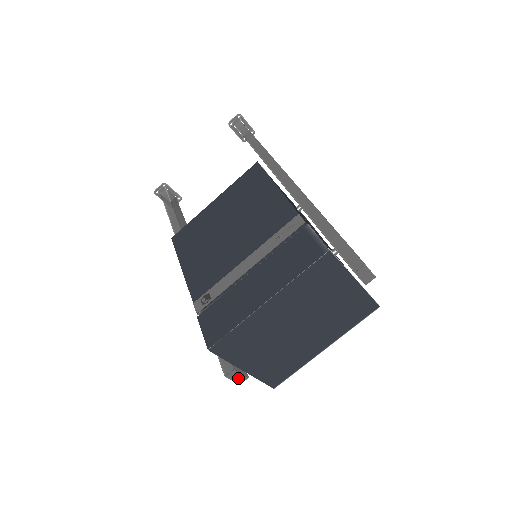
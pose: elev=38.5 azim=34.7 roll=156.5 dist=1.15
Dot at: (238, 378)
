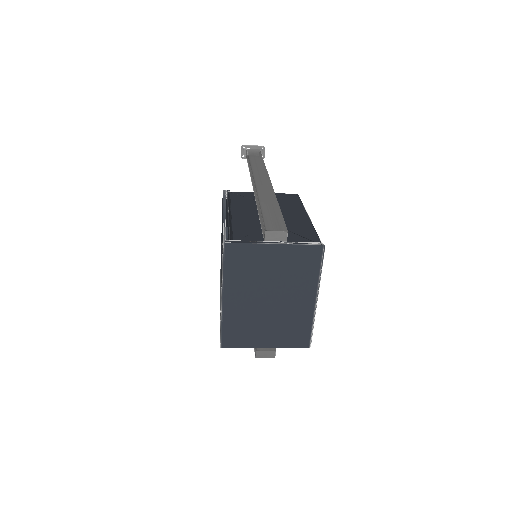
Dot at: (267, 354)
